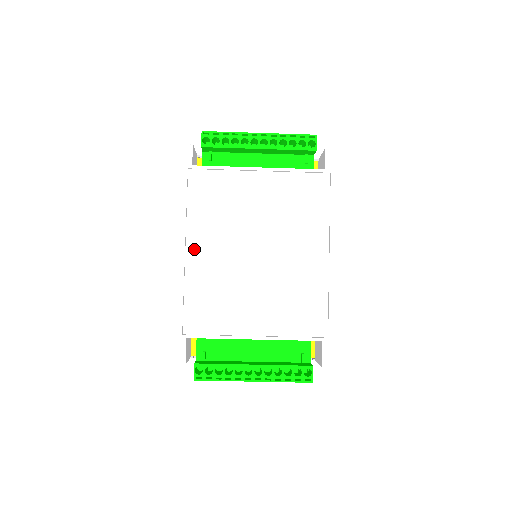
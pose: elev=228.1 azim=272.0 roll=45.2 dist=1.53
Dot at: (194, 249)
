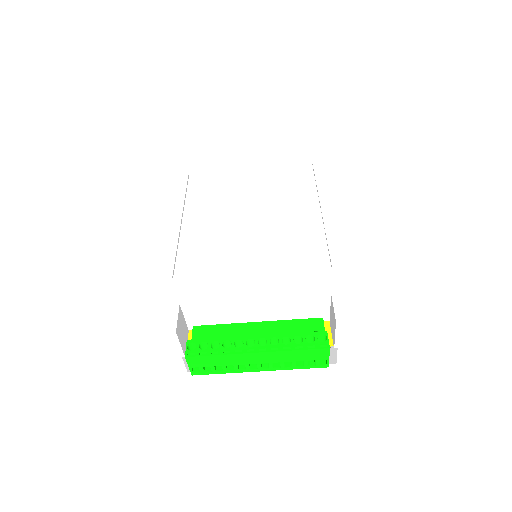
Dot at: (190, 218)
